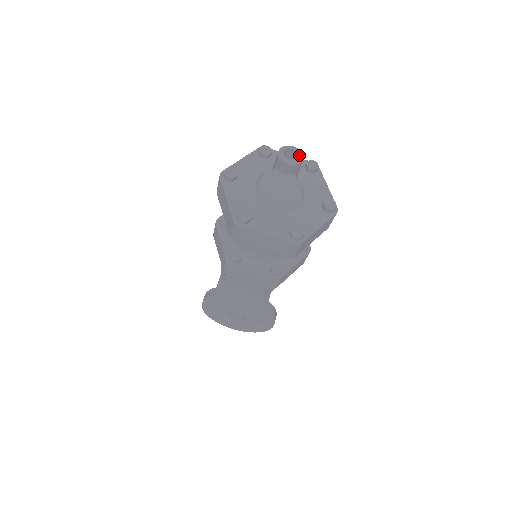
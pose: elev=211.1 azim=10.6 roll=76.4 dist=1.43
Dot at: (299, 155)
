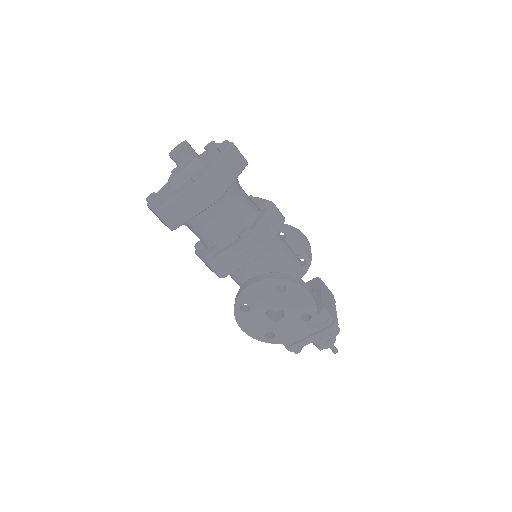
Dot at: (182, 142)
